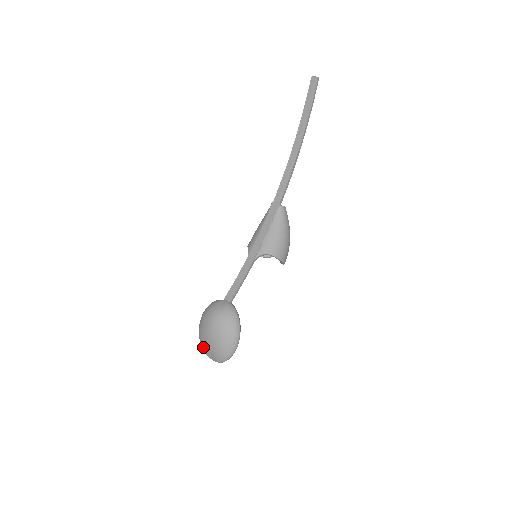
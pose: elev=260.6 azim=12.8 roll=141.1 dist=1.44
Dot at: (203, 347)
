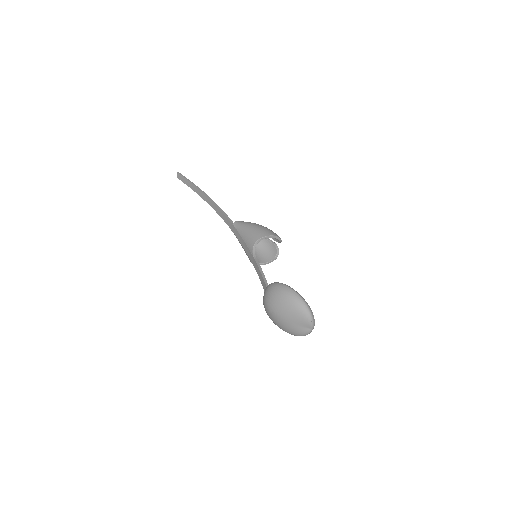
Dot at: (296, 333)
